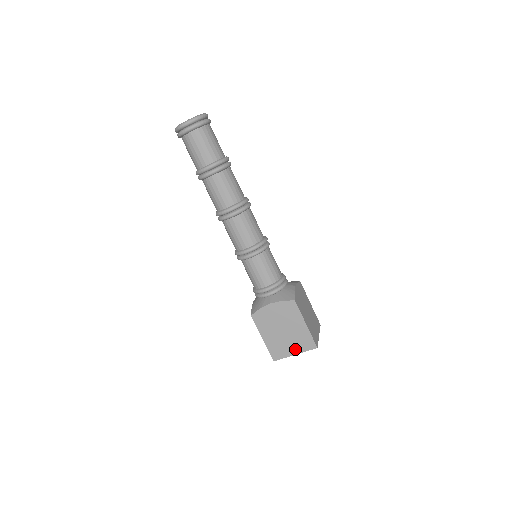
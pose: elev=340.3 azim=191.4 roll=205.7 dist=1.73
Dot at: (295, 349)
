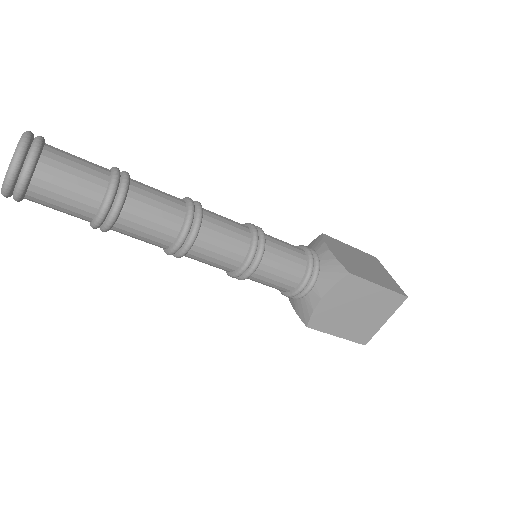
Dot at: (382, 317)
